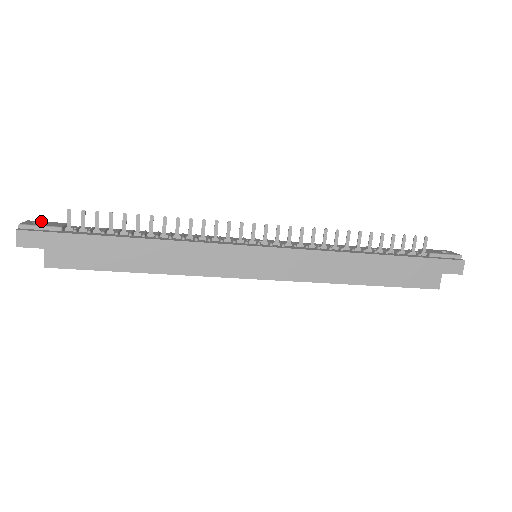
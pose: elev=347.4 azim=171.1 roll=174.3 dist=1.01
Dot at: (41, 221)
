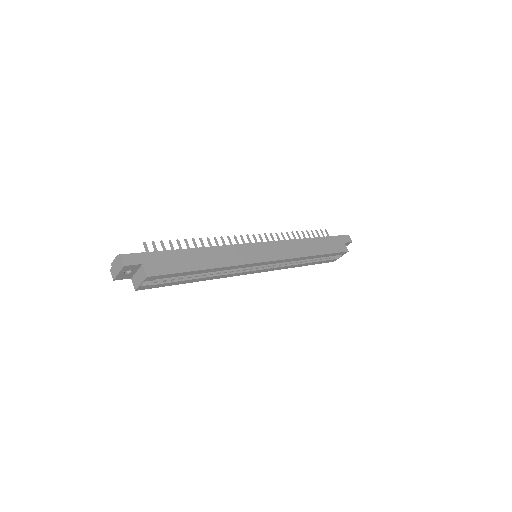
Dot at: occluded
